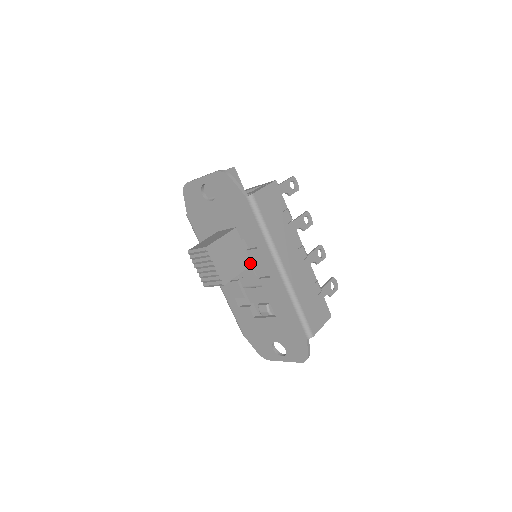
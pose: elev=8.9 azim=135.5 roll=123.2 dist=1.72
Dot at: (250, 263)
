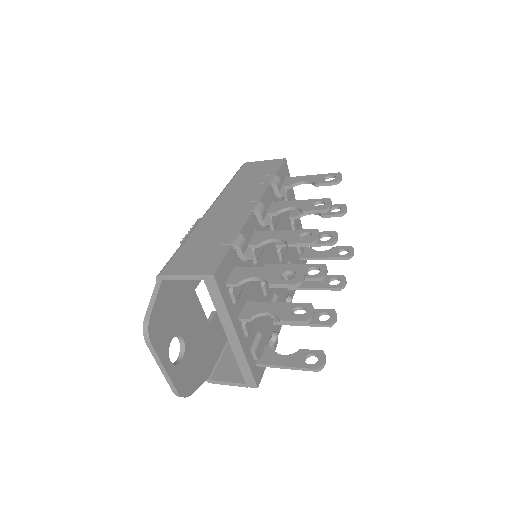
Dot at: occluded
